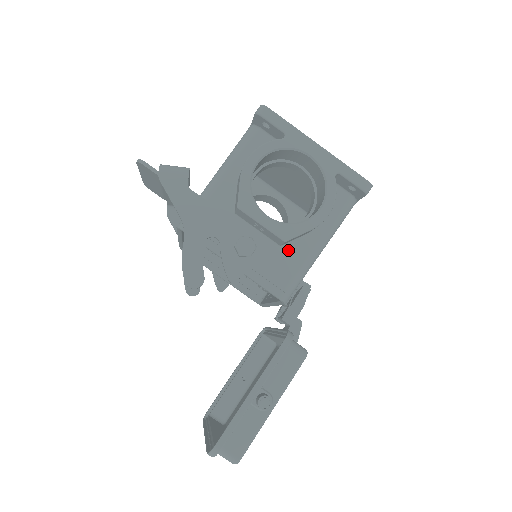
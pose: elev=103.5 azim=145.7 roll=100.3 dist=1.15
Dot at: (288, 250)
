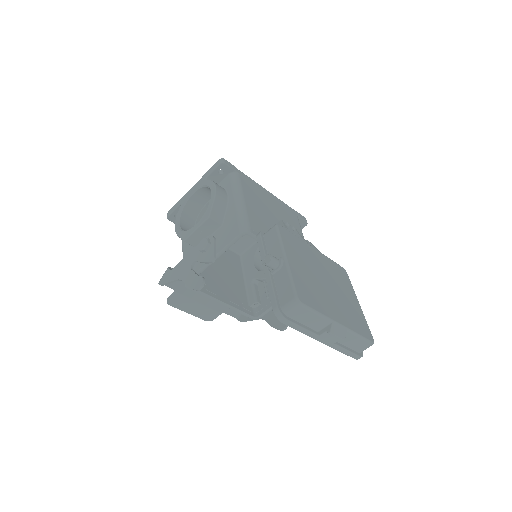
Dot at: (226, 221)
